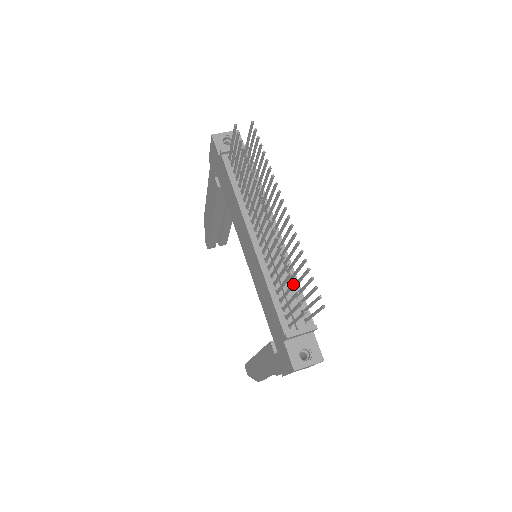
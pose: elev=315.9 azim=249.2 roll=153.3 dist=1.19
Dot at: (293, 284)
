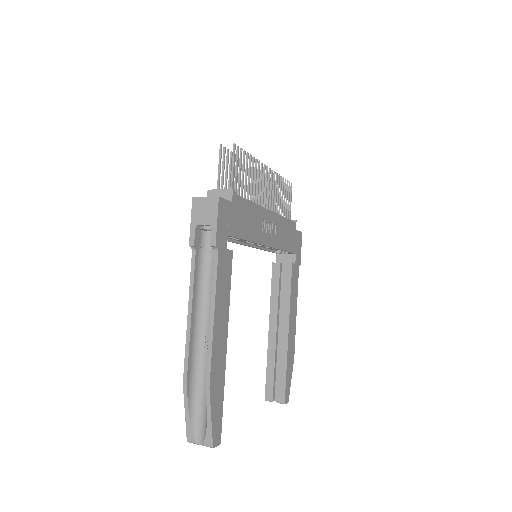
Dot at: (230, 152)
